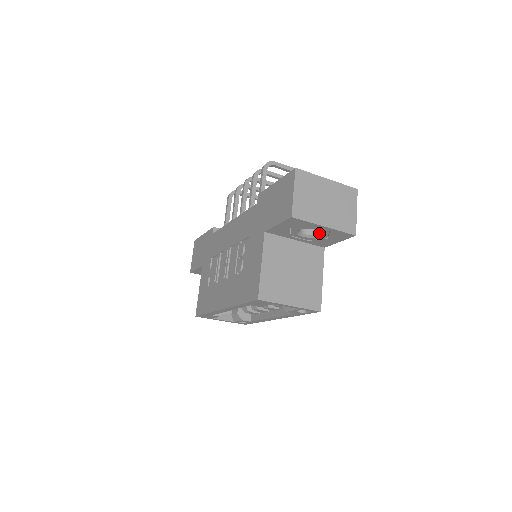
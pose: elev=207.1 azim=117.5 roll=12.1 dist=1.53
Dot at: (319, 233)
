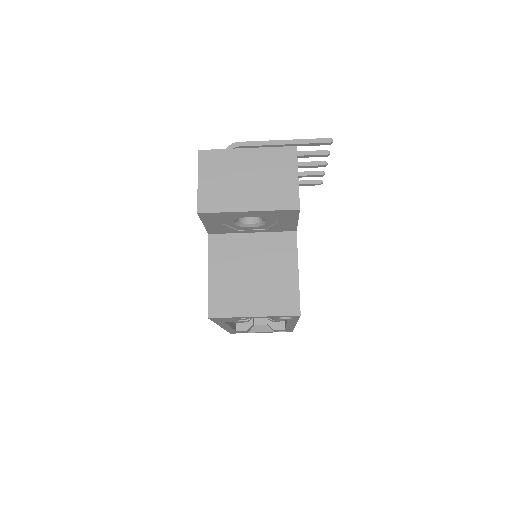
Dot at: (262, 218)
